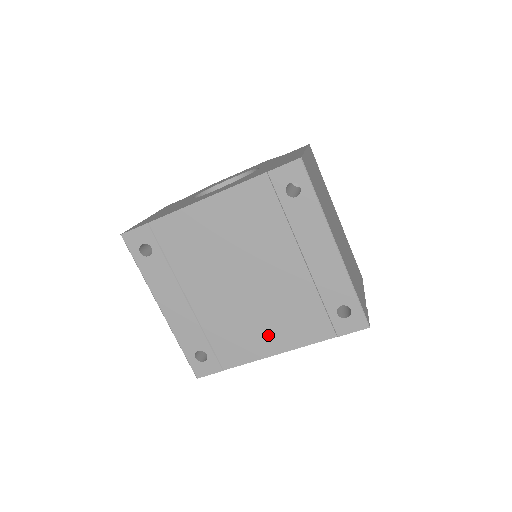
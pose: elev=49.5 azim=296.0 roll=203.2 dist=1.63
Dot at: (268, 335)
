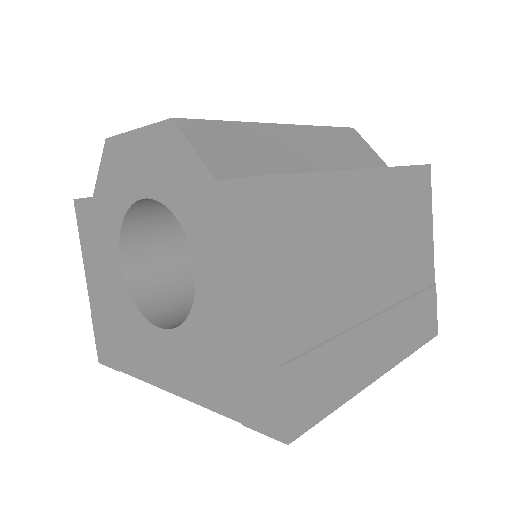
Dot at: occluded
